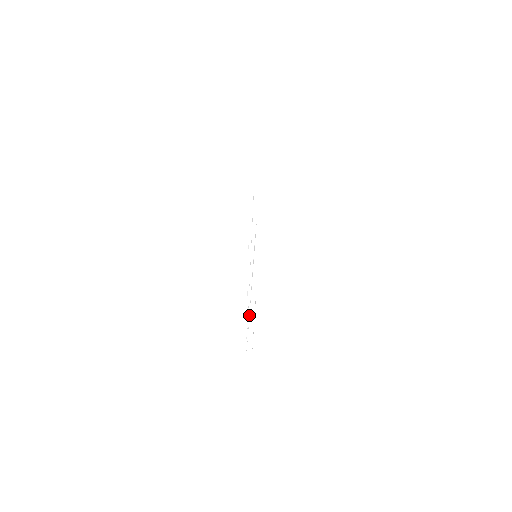
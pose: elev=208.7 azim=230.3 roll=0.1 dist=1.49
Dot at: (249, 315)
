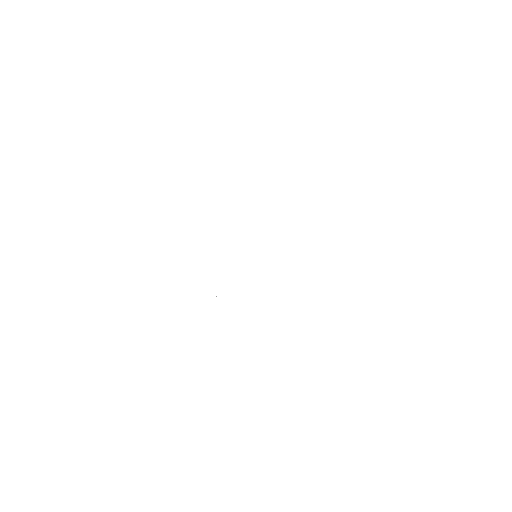
Dot at: occluded
